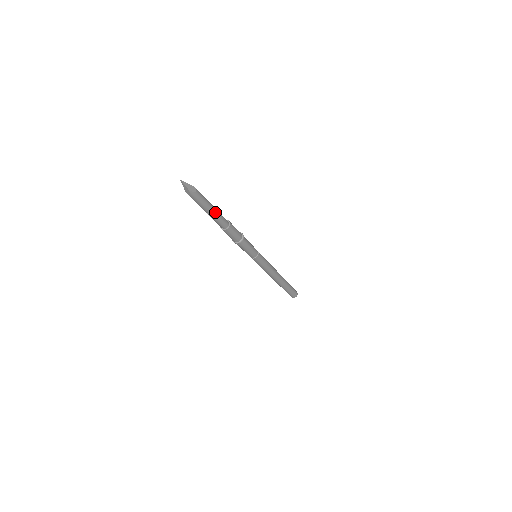
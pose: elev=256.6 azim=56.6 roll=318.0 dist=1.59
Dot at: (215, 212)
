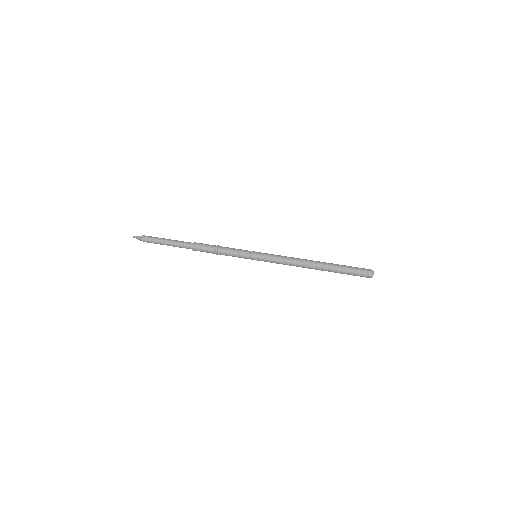
Dot at: (172, 242)
